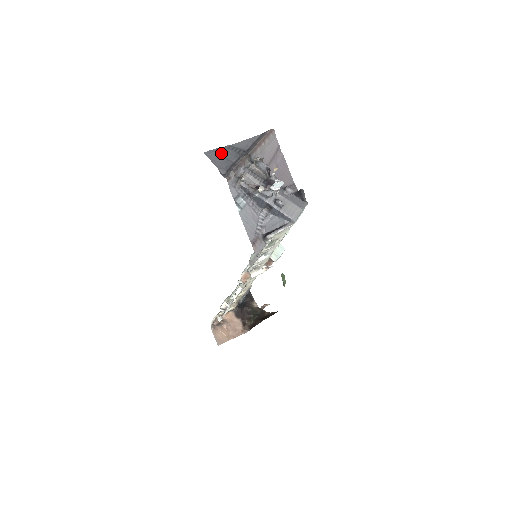
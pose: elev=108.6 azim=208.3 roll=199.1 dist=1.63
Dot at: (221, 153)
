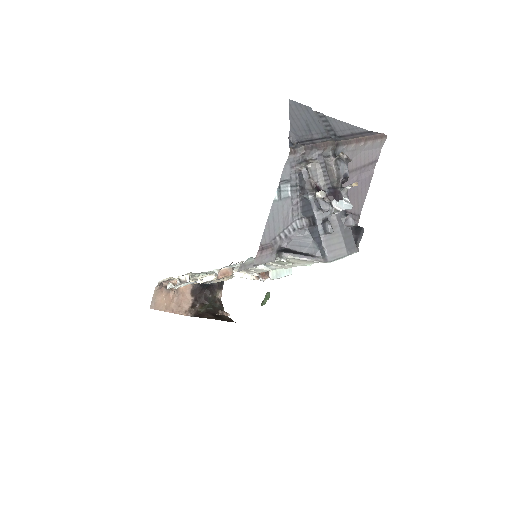
Dot at: (308, 115)
